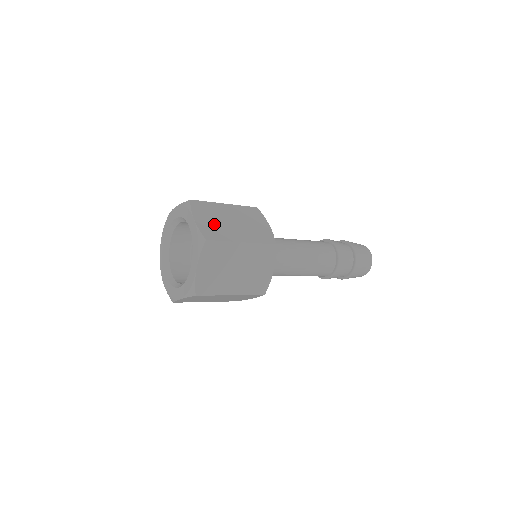
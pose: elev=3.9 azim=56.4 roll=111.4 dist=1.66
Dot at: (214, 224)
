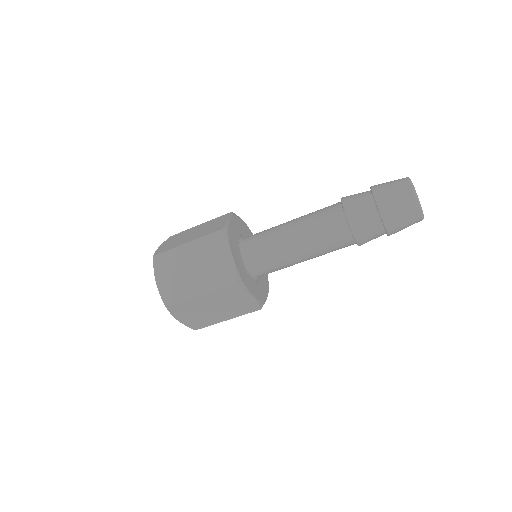
Dot at: occluded
